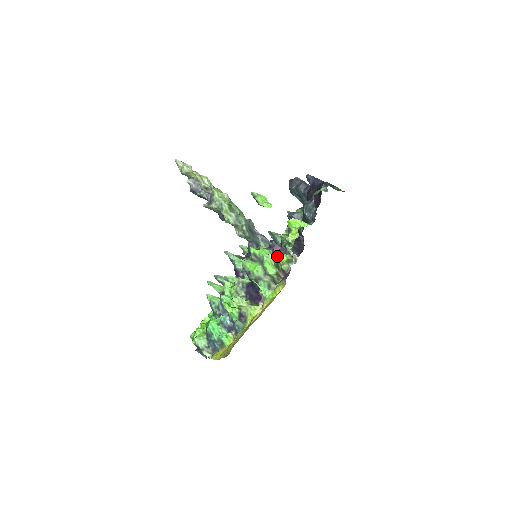
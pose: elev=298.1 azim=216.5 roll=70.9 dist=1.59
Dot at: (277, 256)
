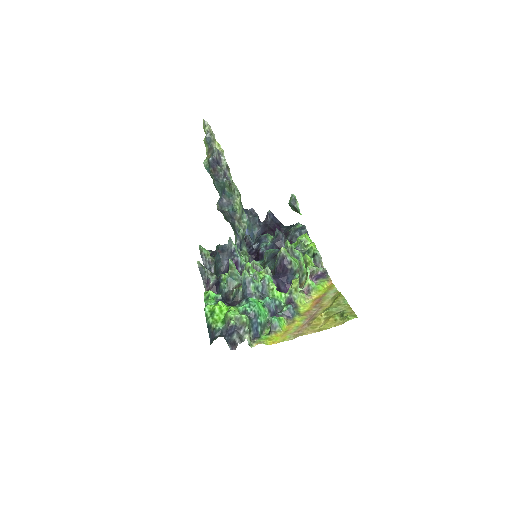
Dot at: (309, 257)
